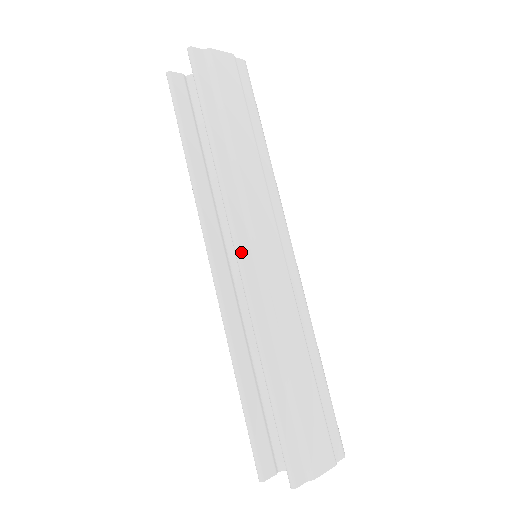
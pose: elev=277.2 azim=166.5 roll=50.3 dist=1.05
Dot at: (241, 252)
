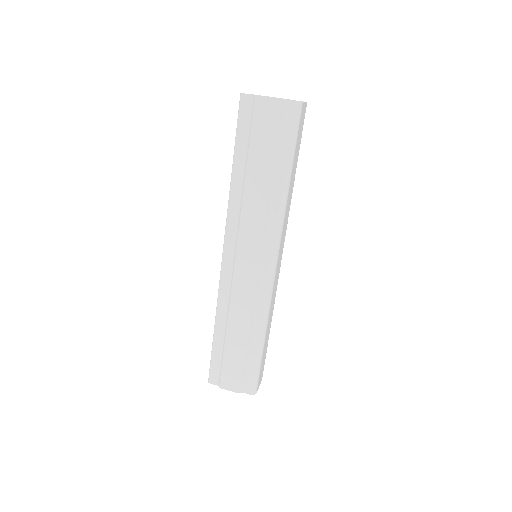
Dot at: (224, 255)
